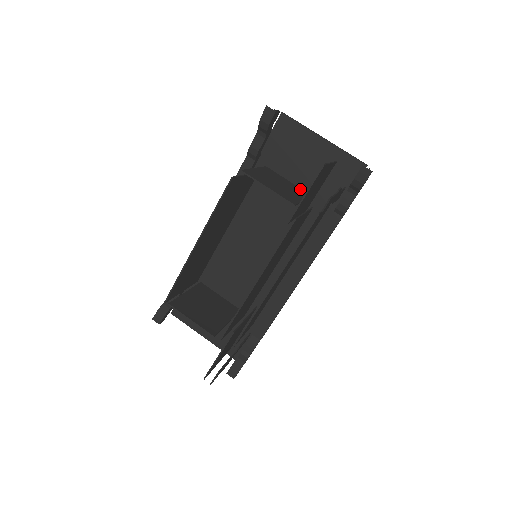
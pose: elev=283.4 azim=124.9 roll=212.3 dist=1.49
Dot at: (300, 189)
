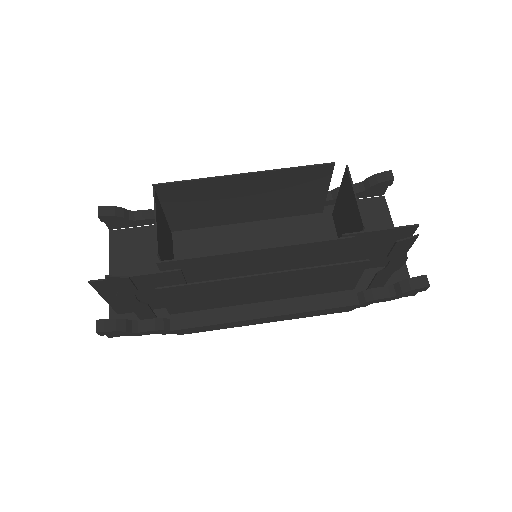
Dot at: occluded
